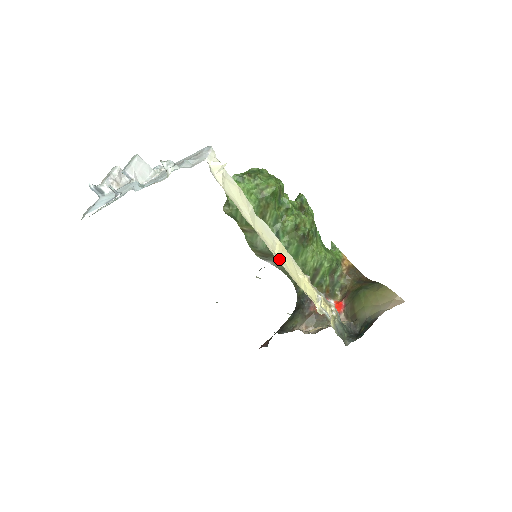
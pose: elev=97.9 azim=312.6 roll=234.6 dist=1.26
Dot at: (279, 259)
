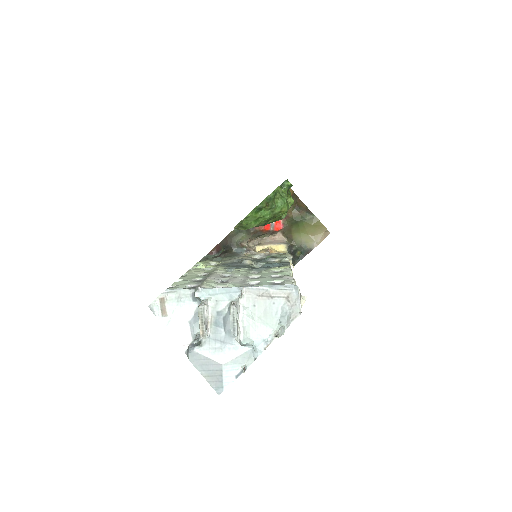
Dot at: occluded
